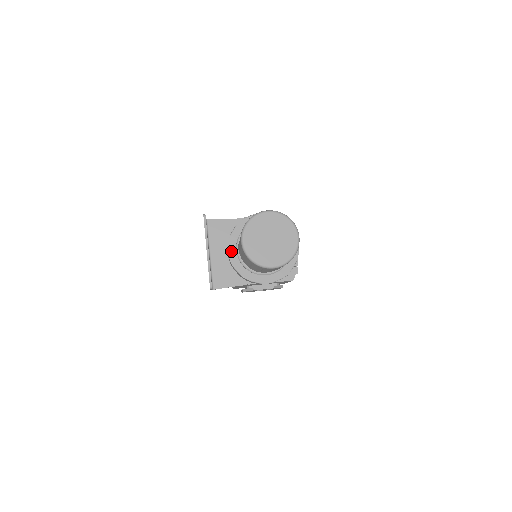
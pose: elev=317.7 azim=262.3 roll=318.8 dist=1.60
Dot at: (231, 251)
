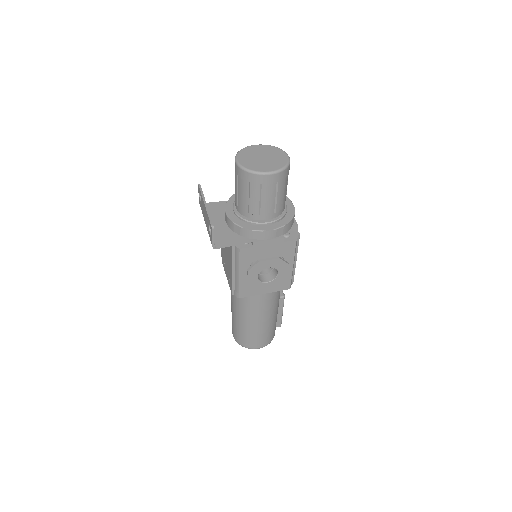
Dot at: (229, 213)
